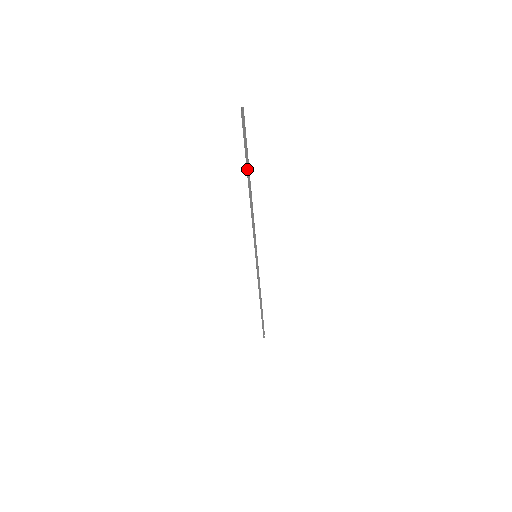
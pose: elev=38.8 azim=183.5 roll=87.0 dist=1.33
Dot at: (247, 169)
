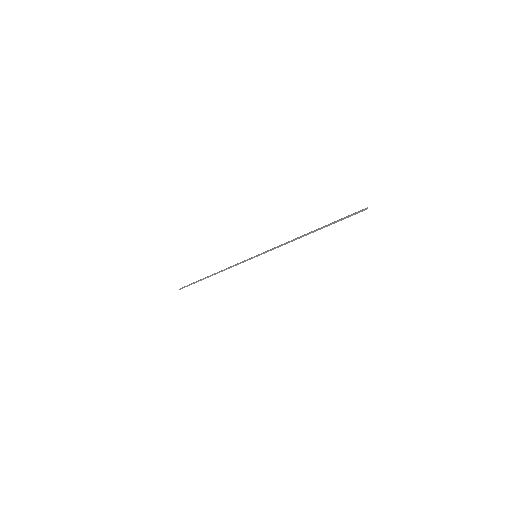
Dot at: (326, 226)
